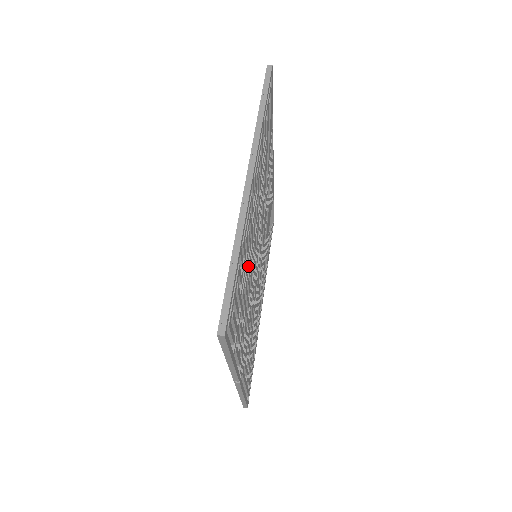
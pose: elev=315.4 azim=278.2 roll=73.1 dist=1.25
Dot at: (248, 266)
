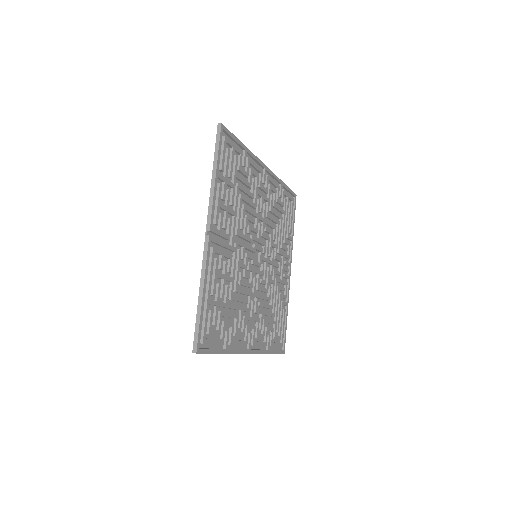
Dot at: (247, 198)
